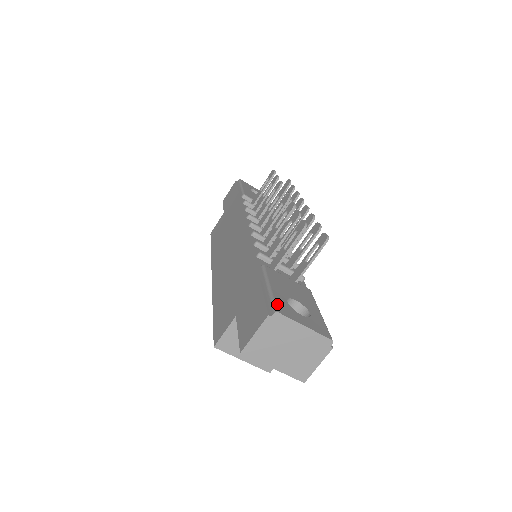
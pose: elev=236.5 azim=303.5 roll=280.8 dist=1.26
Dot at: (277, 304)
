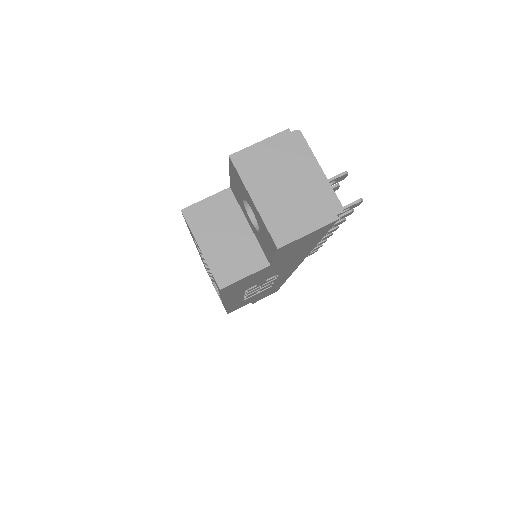
Dot at: occluded
